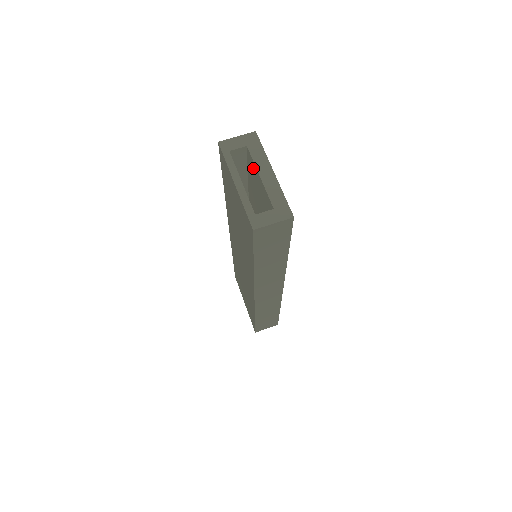
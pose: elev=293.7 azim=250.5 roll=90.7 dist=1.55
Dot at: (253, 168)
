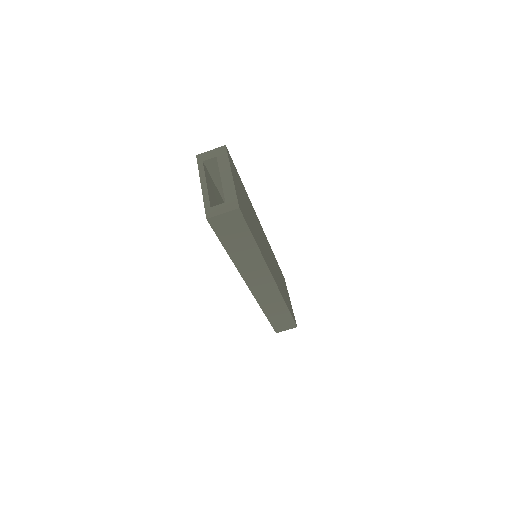
Dot at: occluded
